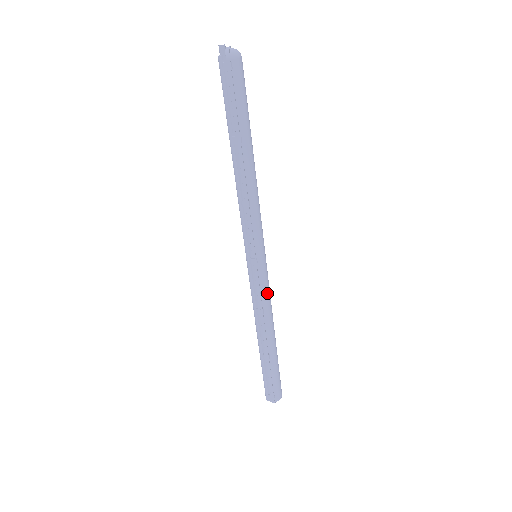
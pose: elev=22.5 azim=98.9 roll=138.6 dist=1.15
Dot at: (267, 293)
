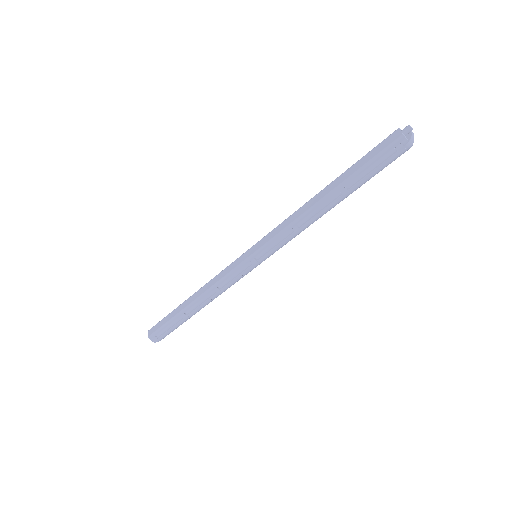
Dot at: occluded
